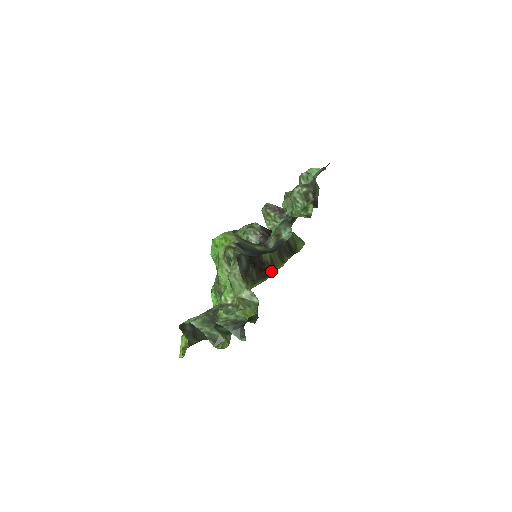
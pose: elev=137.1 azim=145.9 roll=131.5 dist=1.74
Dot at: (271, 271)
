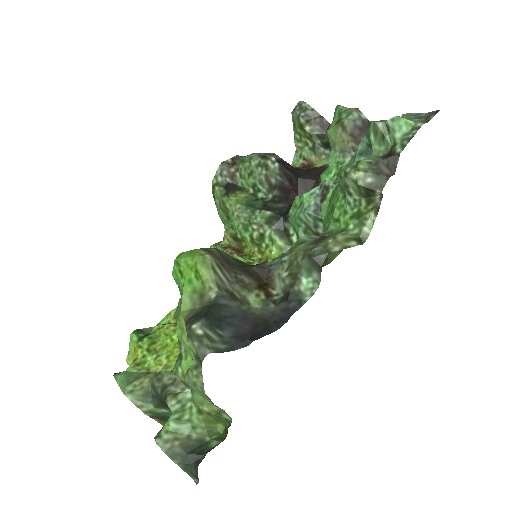
Dot at: occluded
